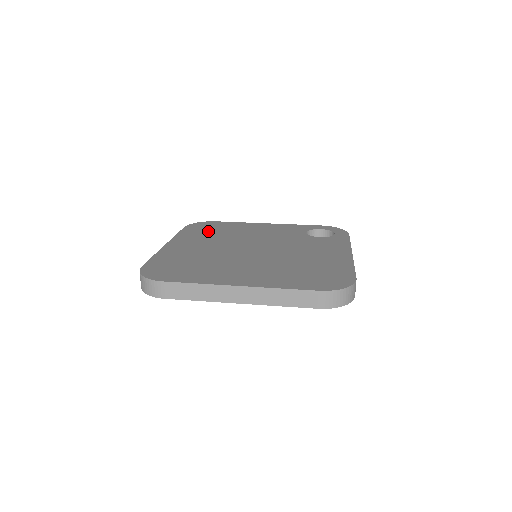
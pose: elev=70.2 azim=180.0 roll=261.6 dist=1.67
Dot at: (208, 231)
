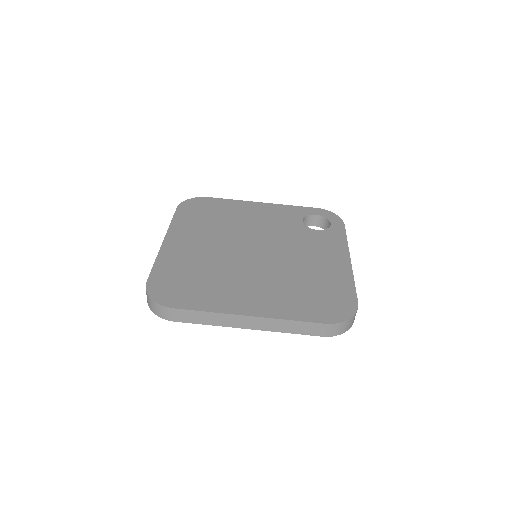
Dot at: (203, 216)
